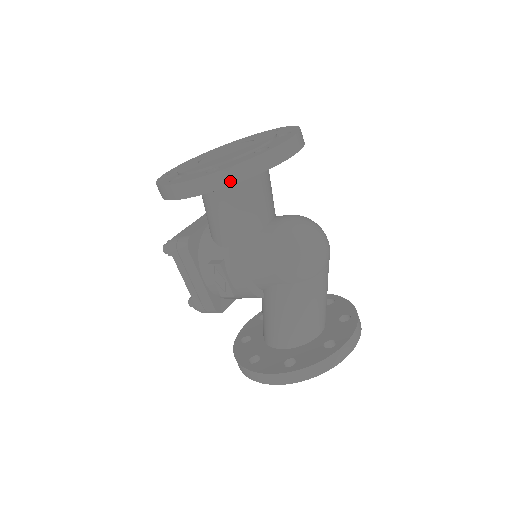
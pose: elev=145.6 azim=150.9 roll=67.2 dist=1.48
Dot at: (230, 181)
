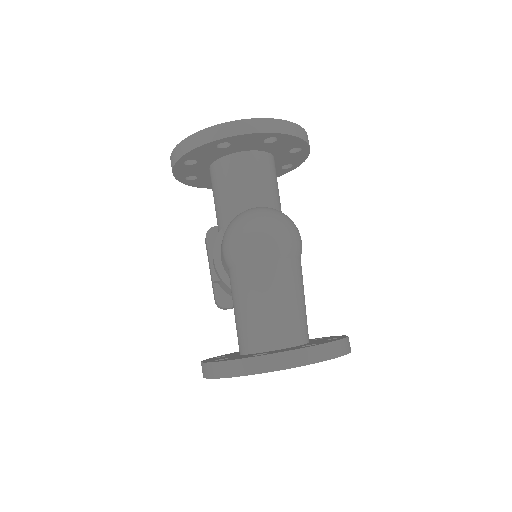
Dot at: (182, 152)
